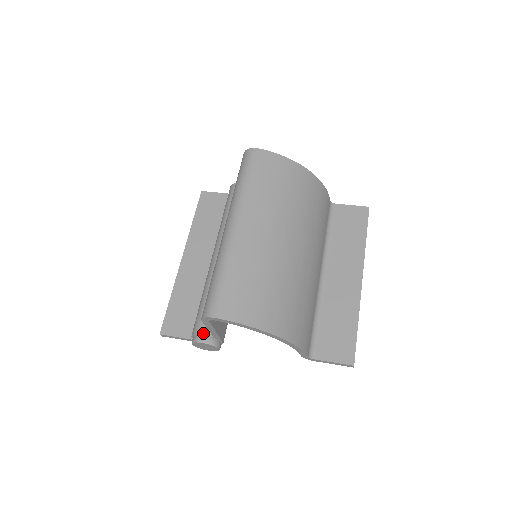
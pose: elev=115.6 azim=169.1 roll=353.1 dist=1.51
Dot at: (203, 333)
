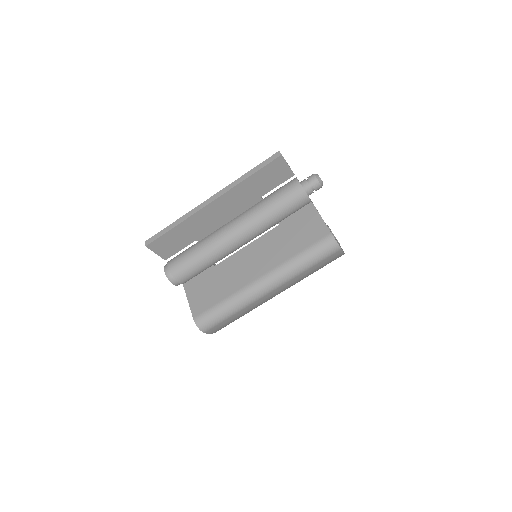
Dot at: (180, 282)
